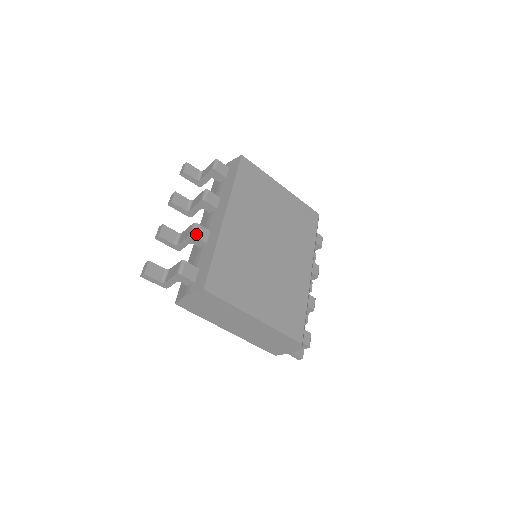
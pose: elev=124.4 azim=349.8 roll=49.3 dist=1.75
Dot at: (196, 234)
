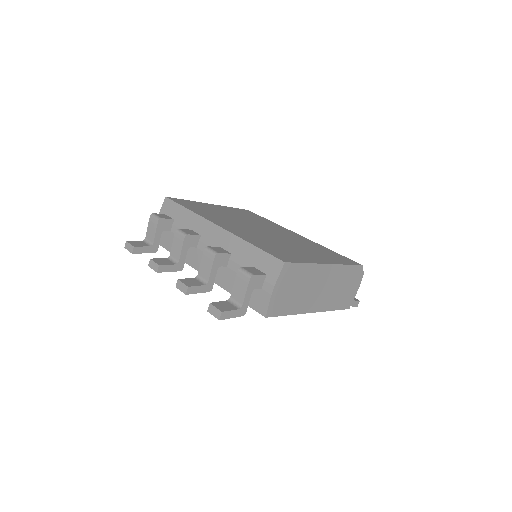
Dot at: (218, 252)
